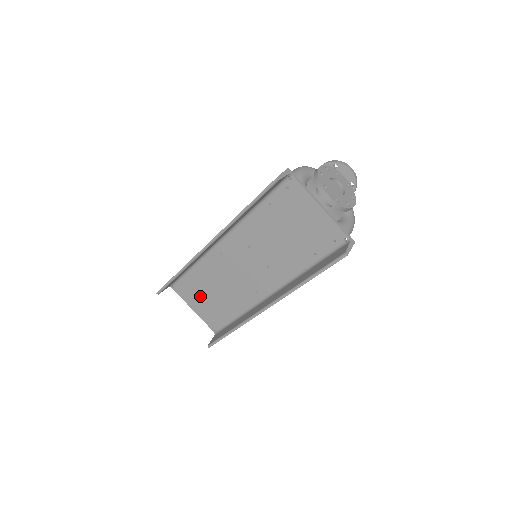
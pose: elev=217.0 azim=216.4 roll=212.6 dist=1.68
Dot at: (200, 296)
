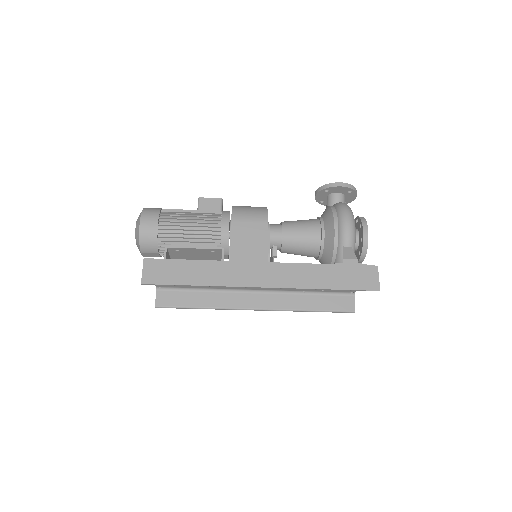
Dot at: occluded
